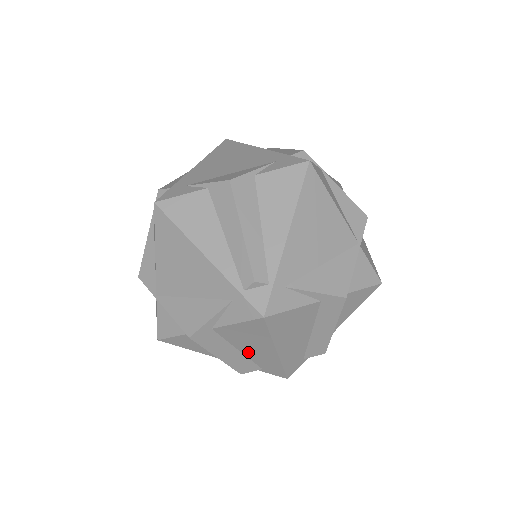
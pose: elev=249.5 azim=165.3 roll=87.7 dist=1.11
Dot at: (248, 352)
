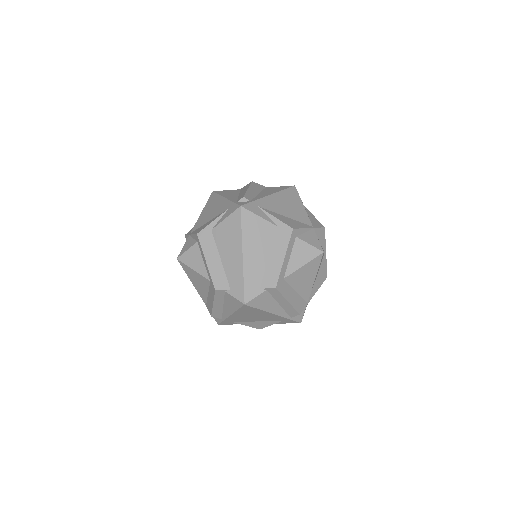
Dot at: (226, 261)
